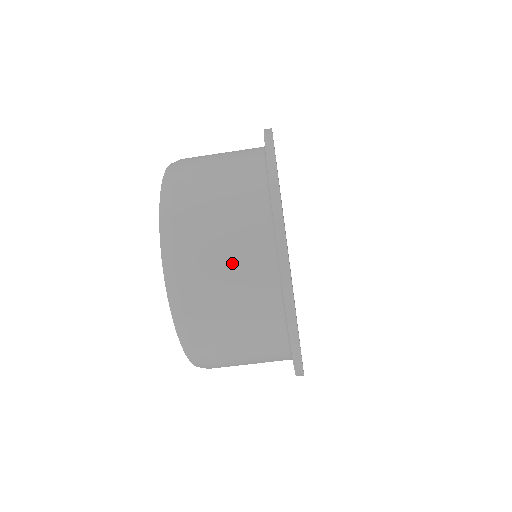
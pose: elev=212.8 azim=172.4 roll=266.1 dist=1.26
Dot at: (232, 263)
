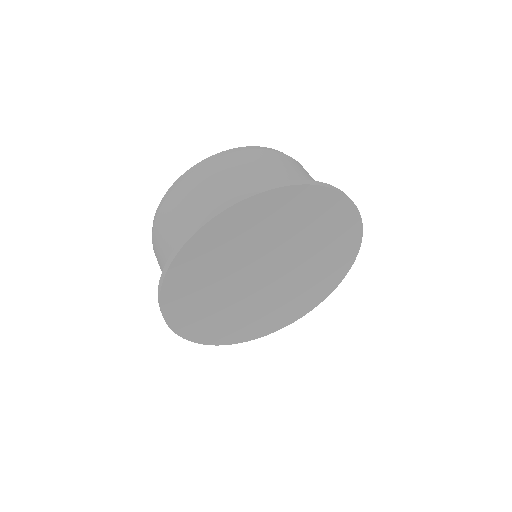
Dot at: occluded
